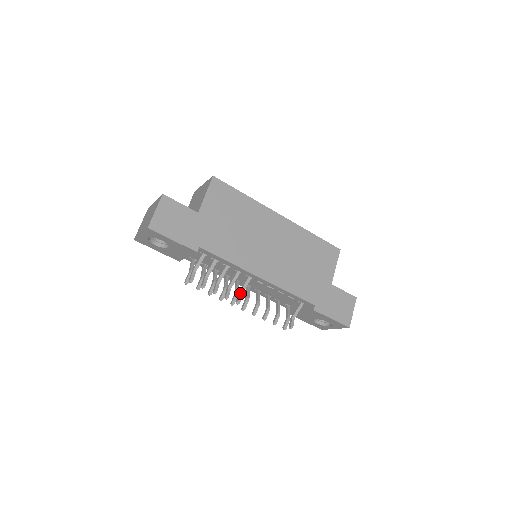
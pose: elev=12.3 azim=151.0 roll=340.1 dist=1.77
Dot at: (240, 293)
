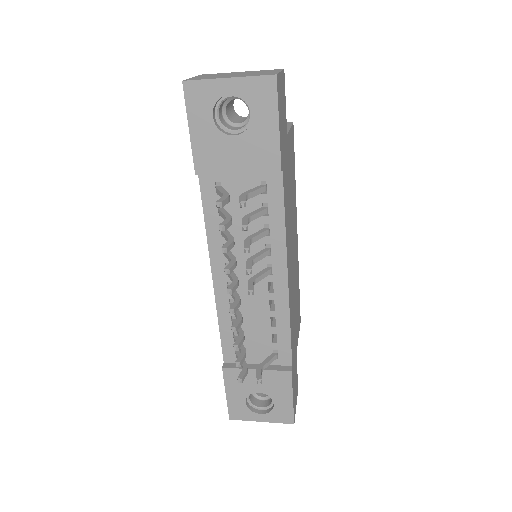
Dot at: (254, 281)
